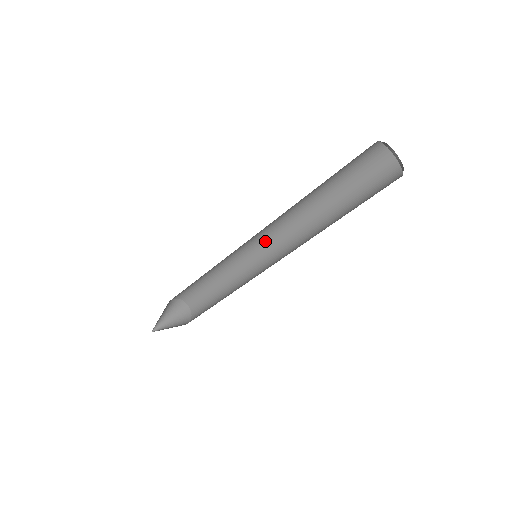
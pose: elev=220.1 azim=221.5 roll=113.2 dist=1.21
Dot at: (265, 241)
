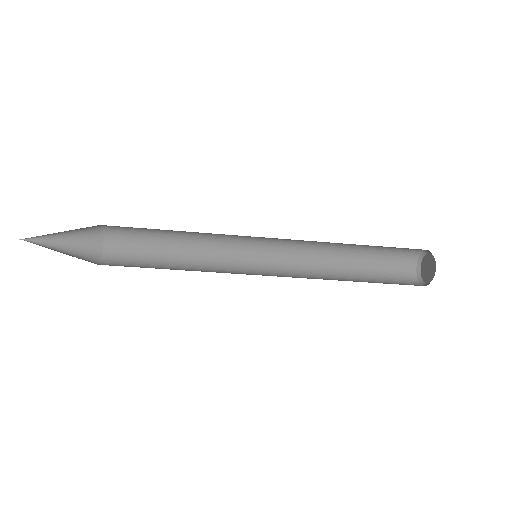
Dot at: (266, 240)
